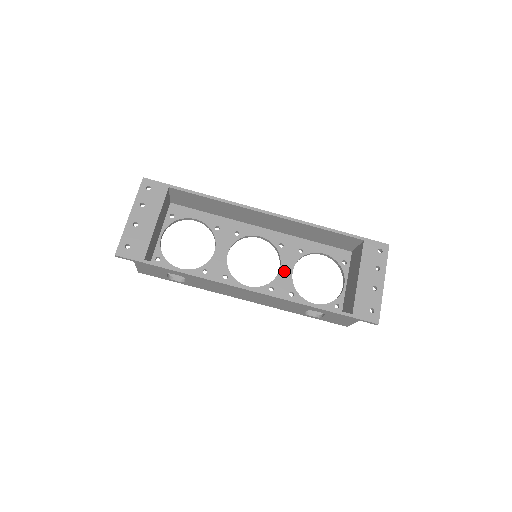
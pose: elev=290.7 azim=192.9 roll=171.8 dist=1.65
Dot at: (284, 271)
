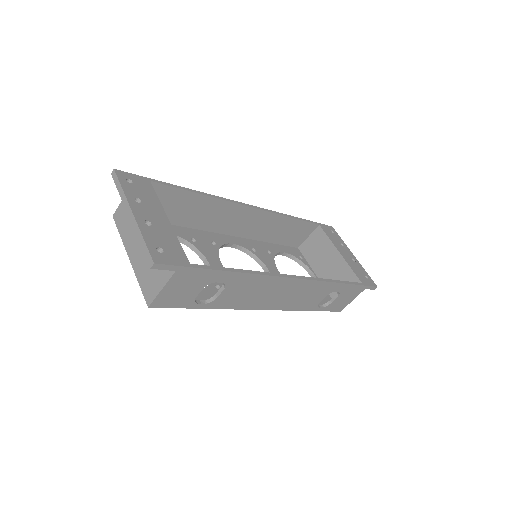
Dot at: occluded
